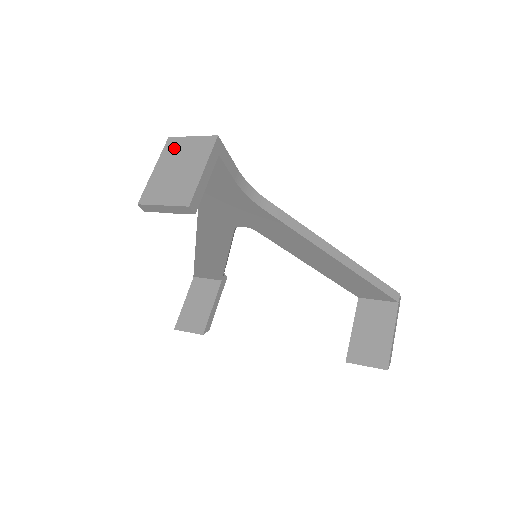
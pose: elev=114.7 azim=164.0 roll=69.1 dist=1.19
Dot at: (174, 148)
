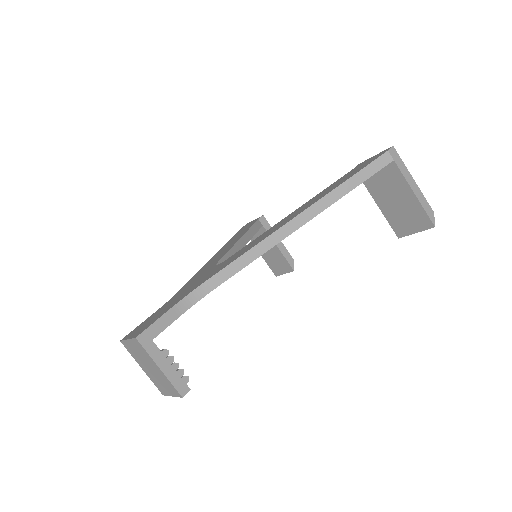
Dot at: (131, 351)
